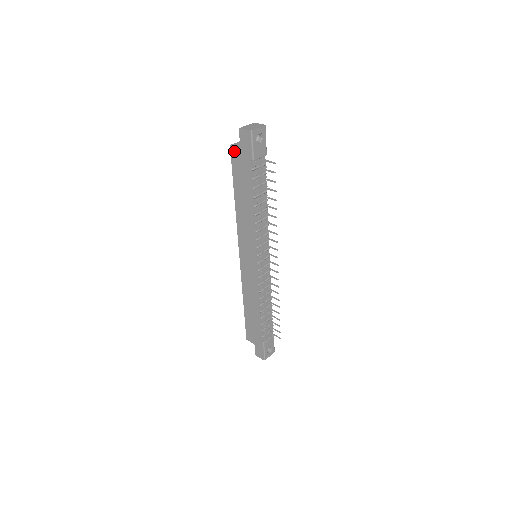
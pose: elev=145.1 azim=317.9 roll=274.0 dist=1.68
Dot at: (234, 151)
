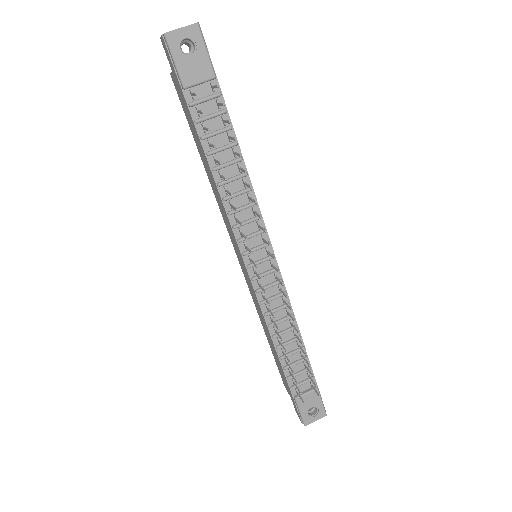
Dot at: (174, 81)
